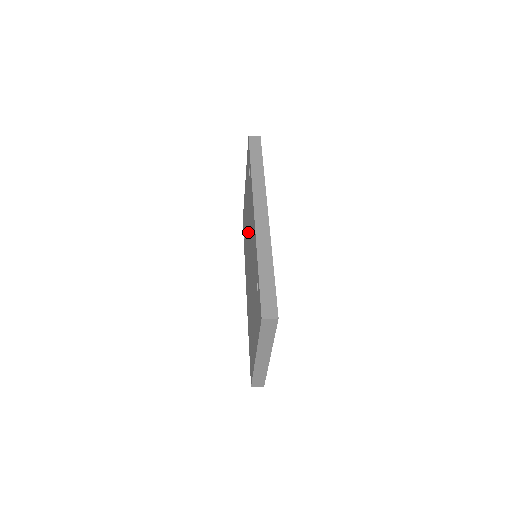
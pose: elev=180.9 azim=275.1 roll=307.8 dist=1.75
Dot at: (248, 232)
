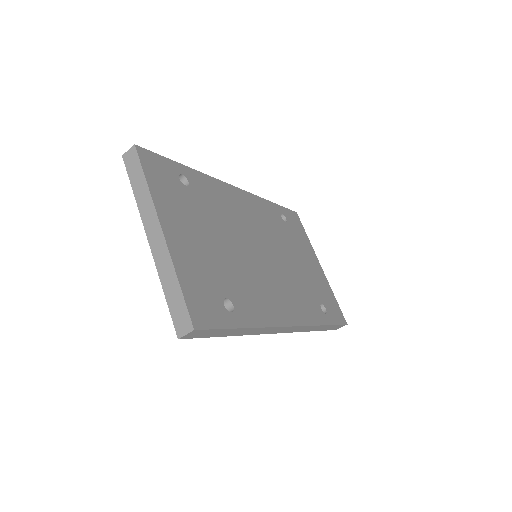
Dot at: occluded
